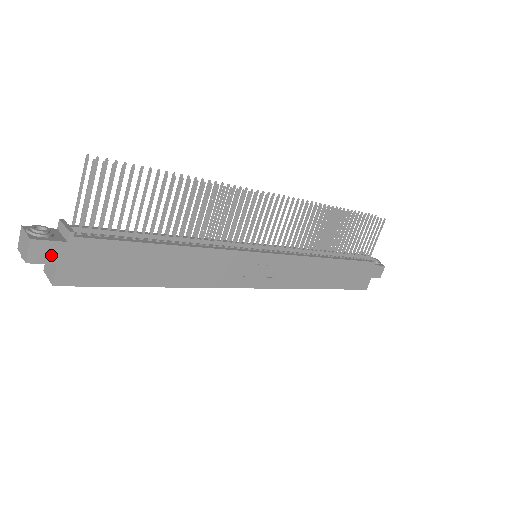
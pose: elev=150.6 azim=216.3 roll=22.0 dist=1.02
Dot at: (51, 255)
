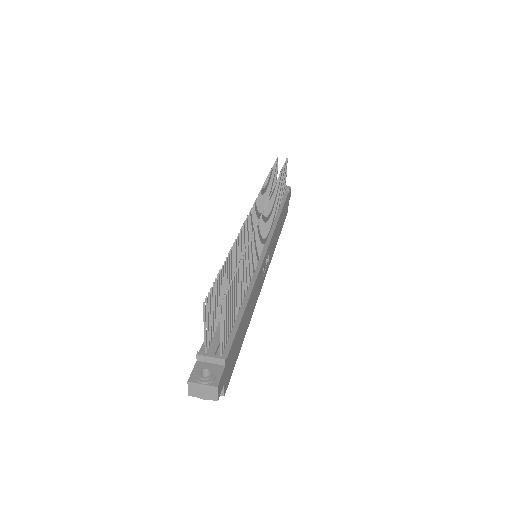
Dot at: (222, 382)
